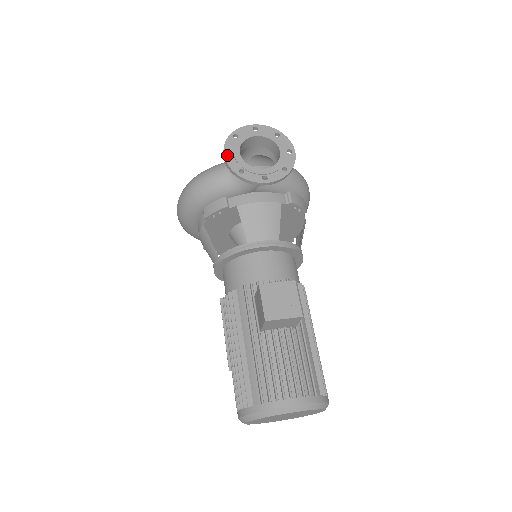
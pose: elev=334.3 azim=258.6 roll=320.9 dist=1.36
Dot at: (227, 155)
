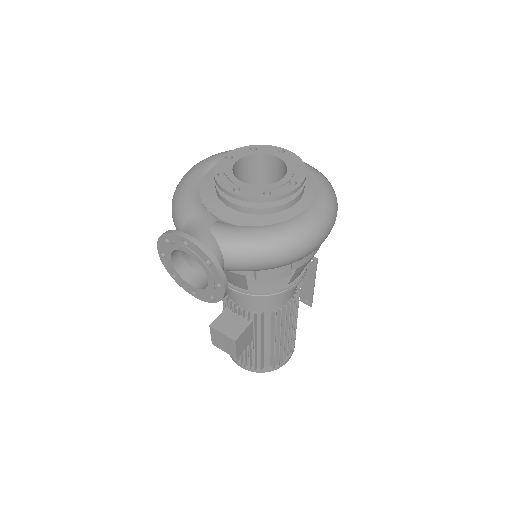
Dot at: (160, 254)
